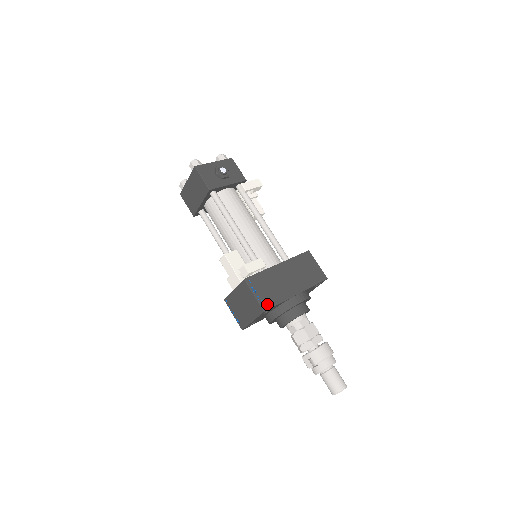
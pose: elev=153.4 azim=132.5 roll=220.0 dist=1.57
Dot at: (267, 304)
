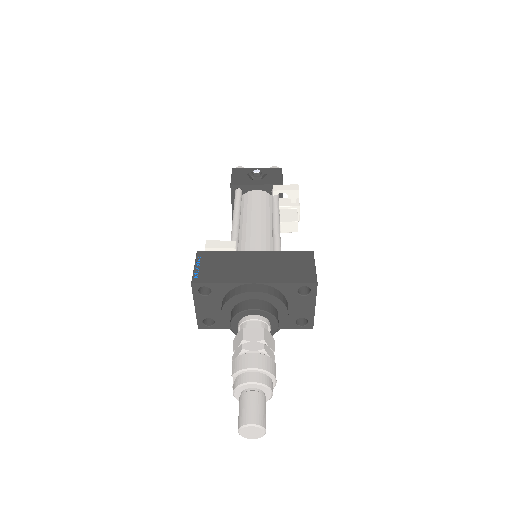
Dot at: (202, 278)
